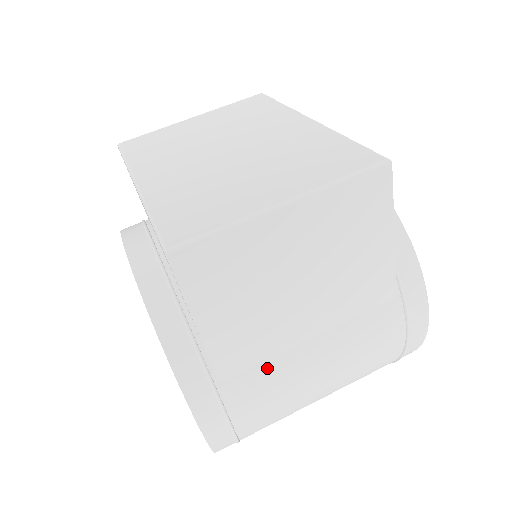
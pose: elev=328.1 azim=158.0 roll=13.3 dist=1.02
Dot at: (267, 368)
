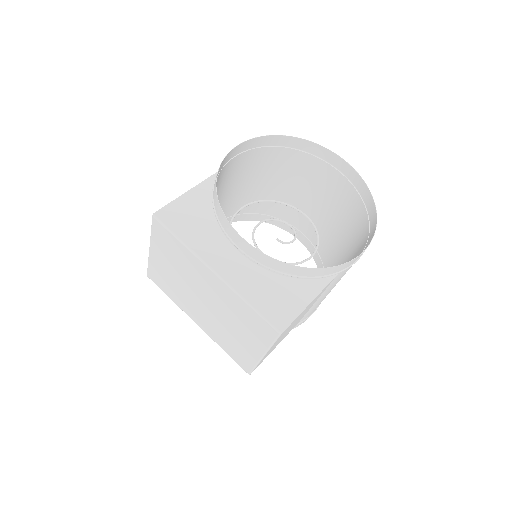
Dot at: (311, 310)
